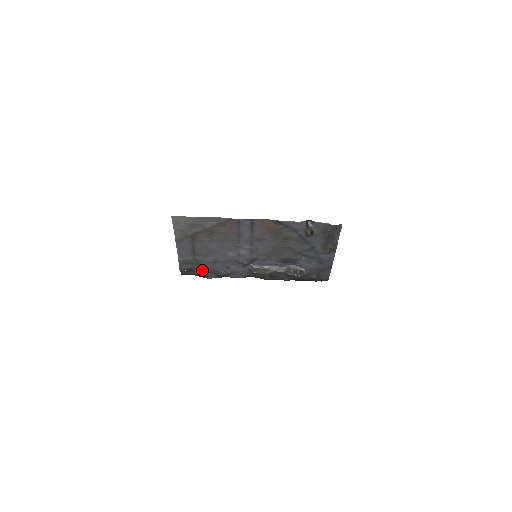
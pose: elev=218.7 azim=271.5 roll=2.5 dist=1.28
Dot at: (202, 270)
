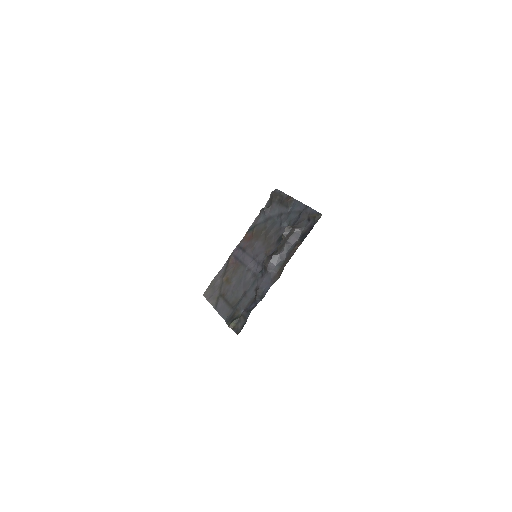
Dot at: (243, 311)
